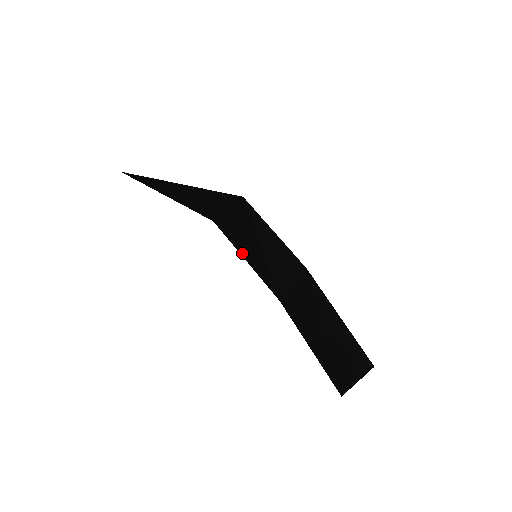
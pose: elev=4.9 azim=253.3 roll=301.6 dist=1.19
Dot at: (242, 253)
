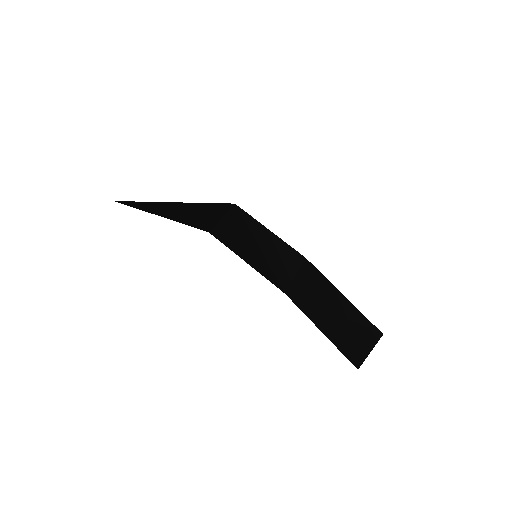
Dot at: (242, 256)
